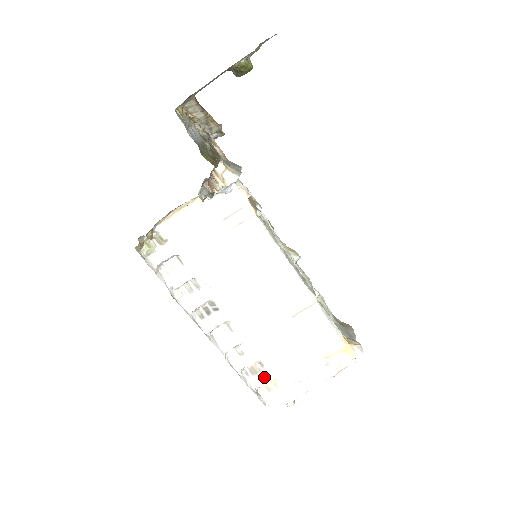
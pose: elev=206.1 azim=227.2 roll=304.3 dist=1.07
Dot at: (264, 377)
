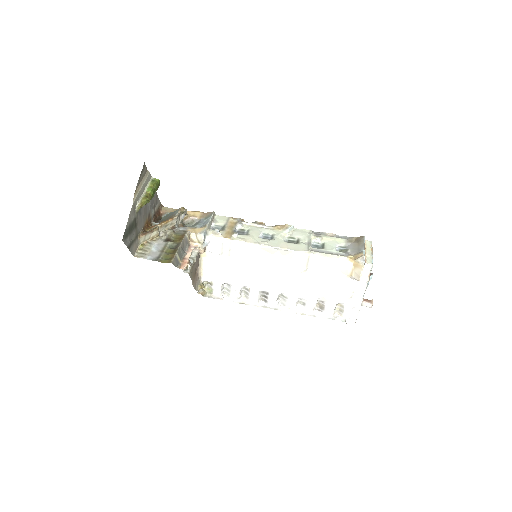
Dot at: (329, 307)
